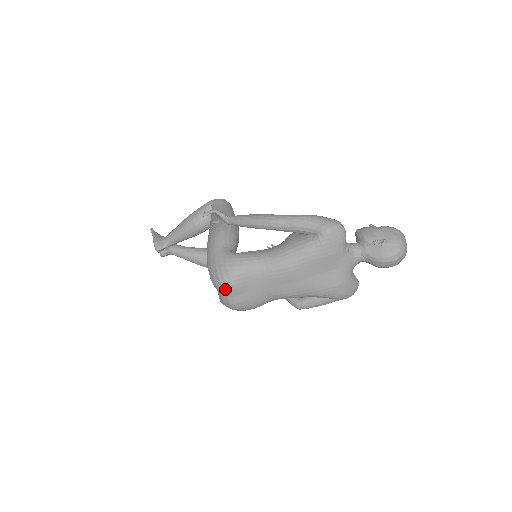
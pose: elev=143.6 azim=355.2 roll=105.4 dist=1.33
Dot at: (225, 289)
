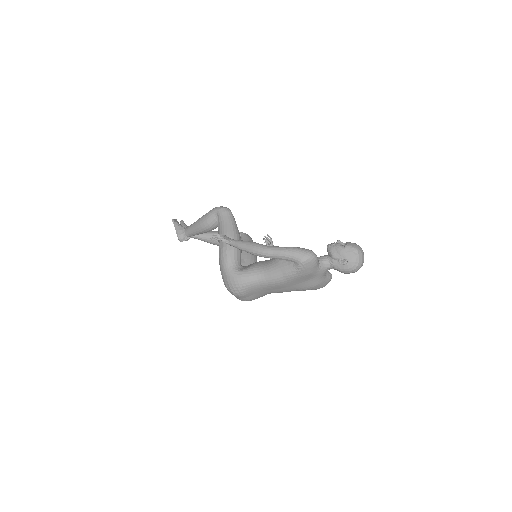
Dot at: (236, 296)
